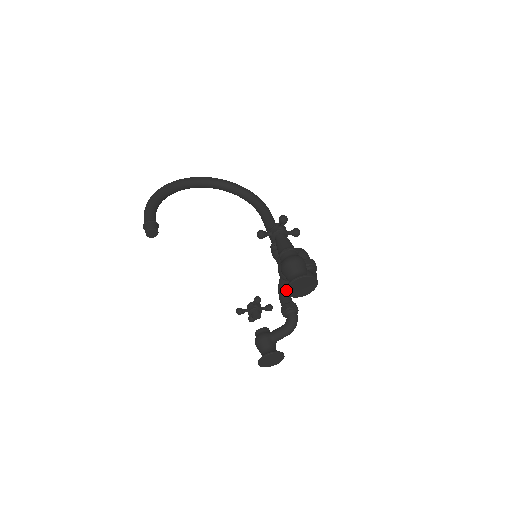
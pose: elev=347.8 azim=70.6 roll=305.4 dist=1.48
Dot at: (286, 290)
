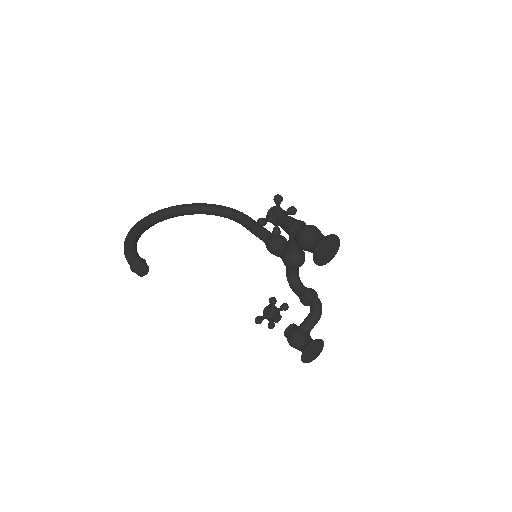
Dot at: (314, 258)
